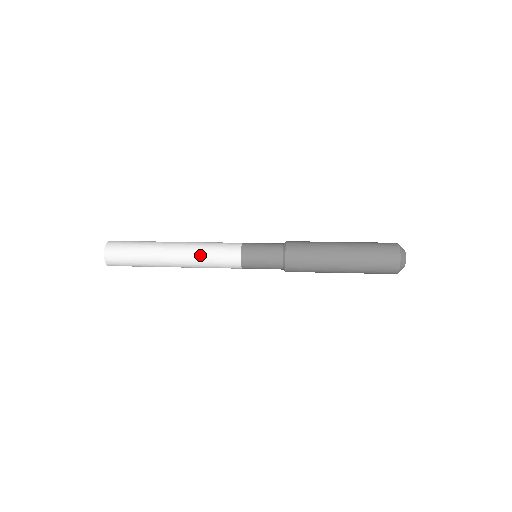
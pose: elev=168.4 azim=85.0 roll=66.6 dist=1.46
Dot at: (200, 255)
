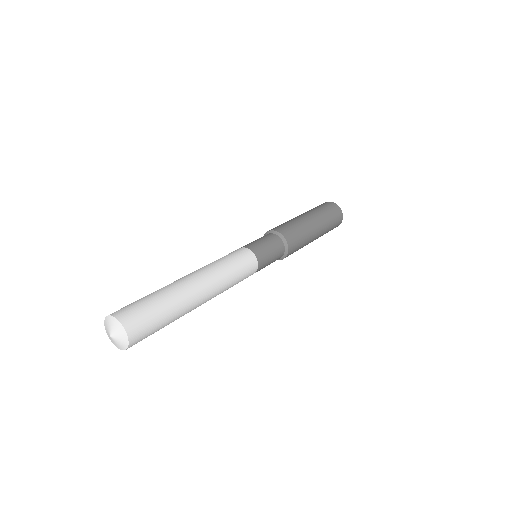
Dot at: (220, 267)
